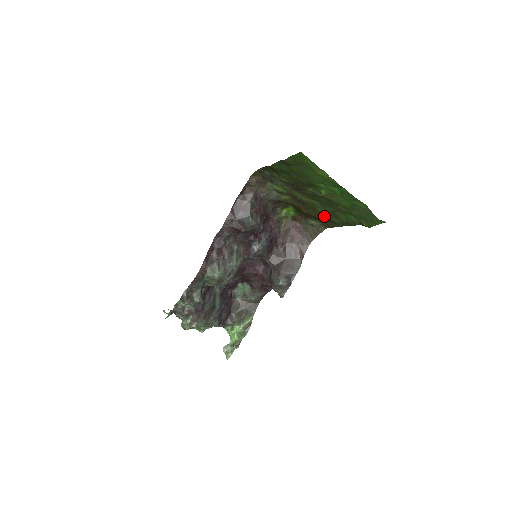
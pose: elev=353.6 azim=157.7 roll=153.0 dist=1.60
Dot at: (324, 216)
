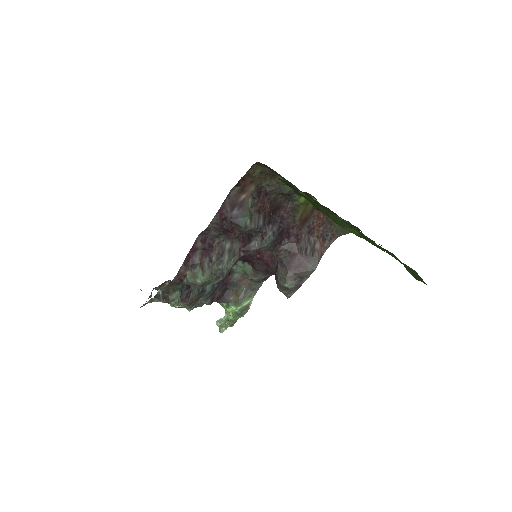
Dot at: occluded
